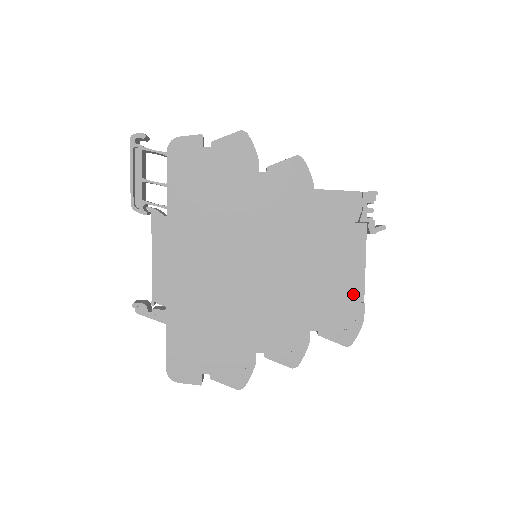
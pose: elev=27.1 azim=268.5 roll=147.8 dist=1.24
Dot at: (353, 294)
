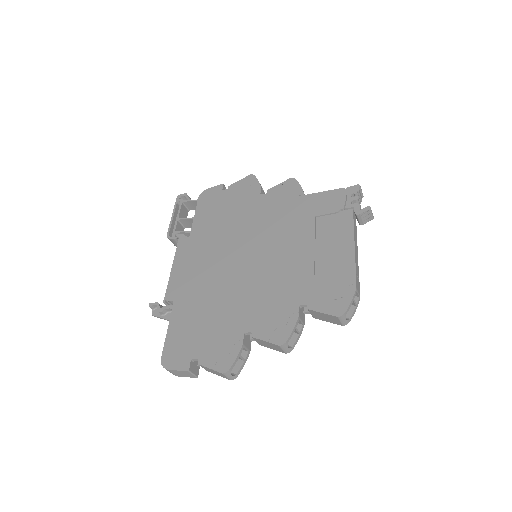
Dot at: (343, 267)
